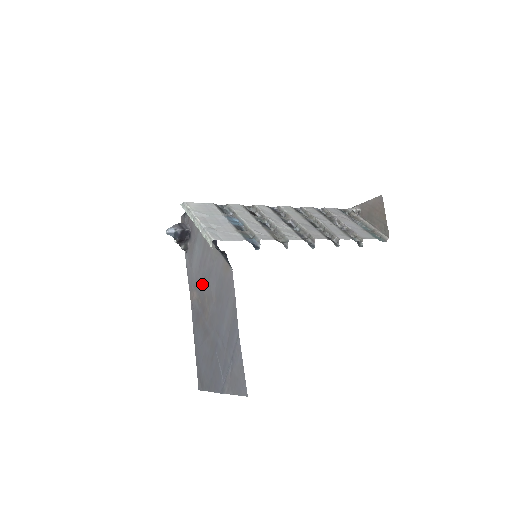
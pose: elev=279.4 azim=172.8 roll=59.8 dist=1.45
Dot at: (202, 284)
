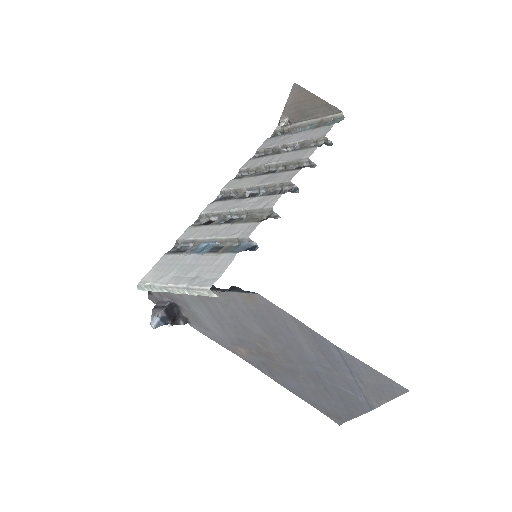
Dot at: (239, 336)
